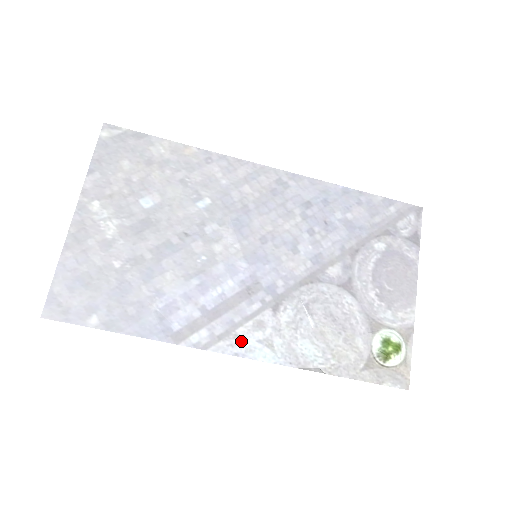
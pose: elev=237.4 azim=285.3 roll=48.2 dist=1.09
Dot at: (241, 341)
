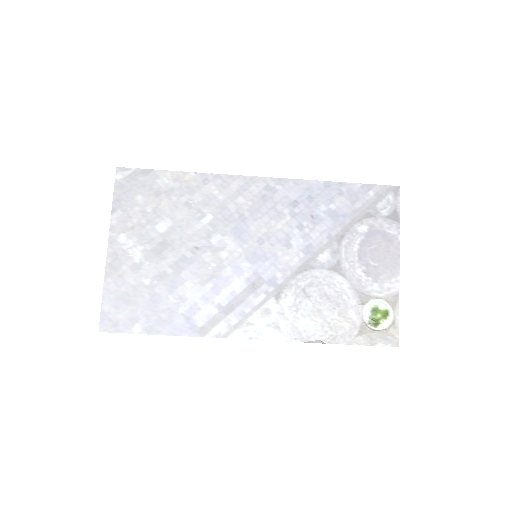
Dot at: (253, 327)
